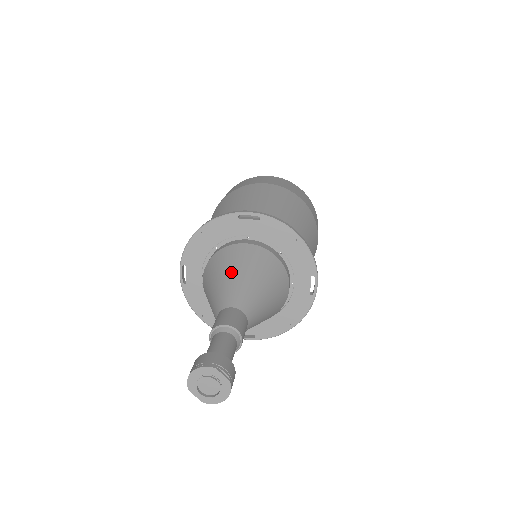
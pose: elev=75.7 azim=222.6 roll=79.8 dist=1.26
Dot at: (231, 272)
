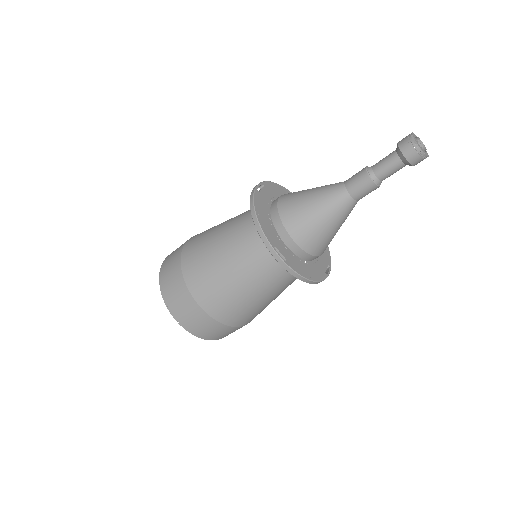
Dot at: occluded
